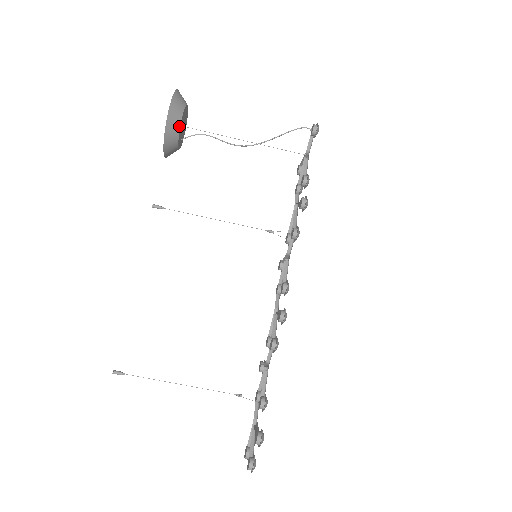
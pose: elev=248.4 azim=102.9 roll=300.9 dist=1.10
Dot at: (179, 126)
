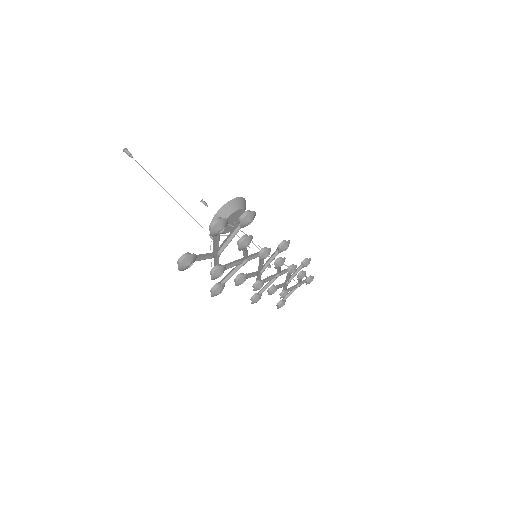
Dot at: (241, 208)
